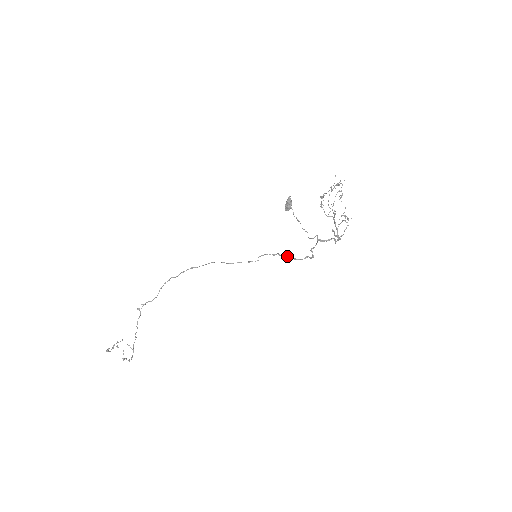
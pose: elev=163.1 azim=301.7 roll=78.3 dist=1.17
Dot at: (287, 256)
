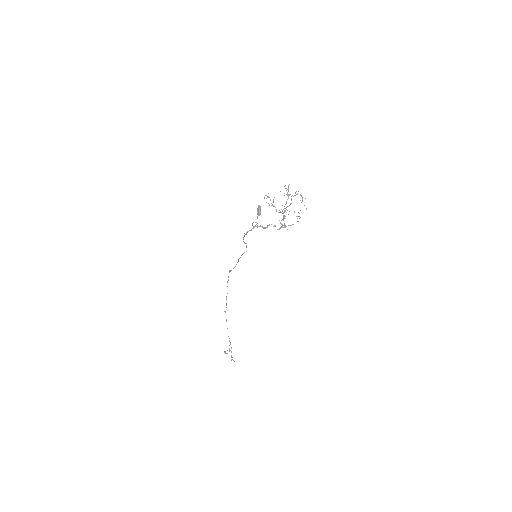
Dot at: (244, 242)
